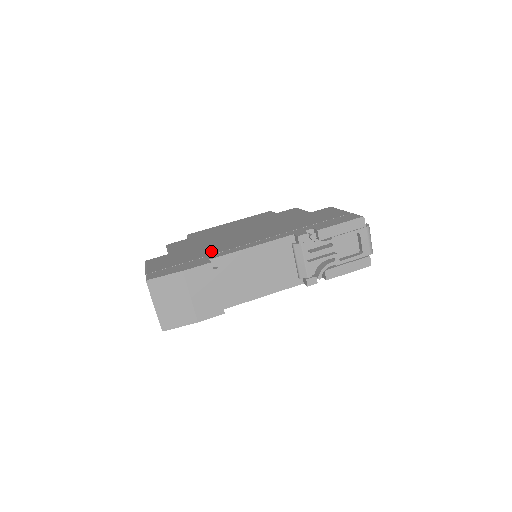
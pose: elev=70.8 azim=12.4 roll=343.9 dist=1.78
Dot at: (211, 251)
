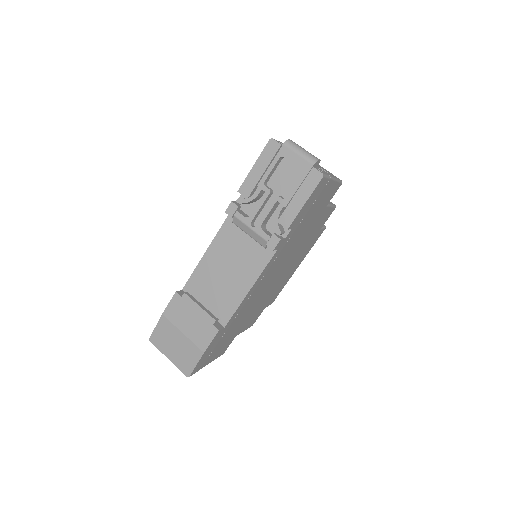
Dot at: occluded
